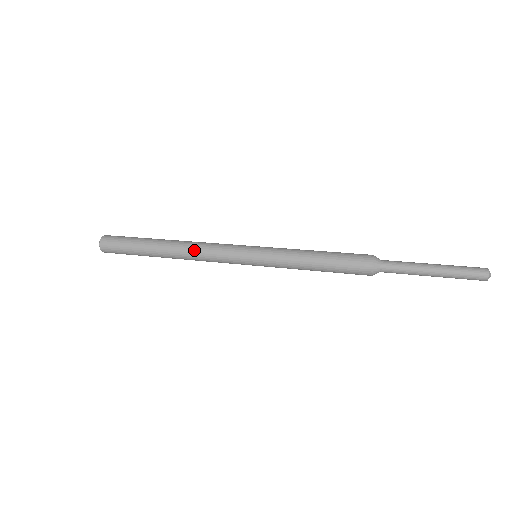
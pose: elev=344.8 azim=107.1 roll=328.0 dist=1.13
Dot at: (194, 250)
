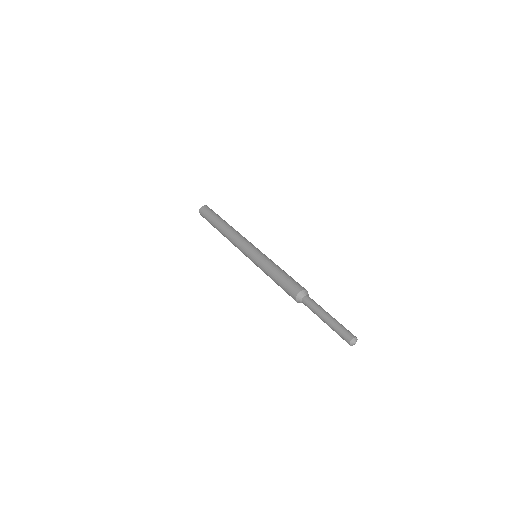
Dot at: (229, 239)
